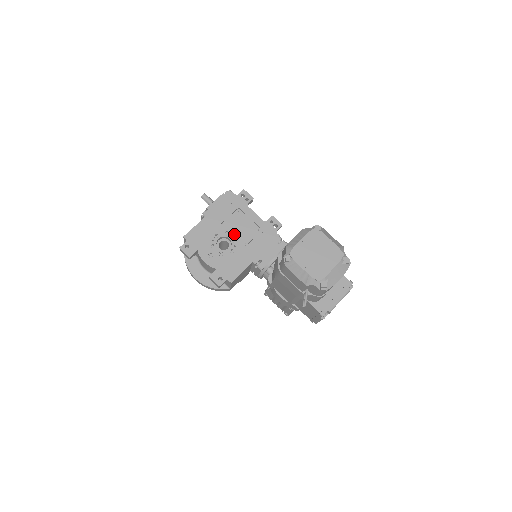
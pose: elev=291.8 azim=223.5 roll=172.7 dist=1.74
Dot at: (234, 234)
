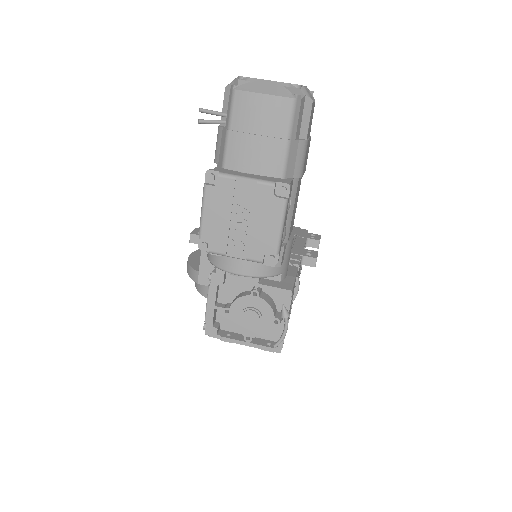
Dot at: occluded
